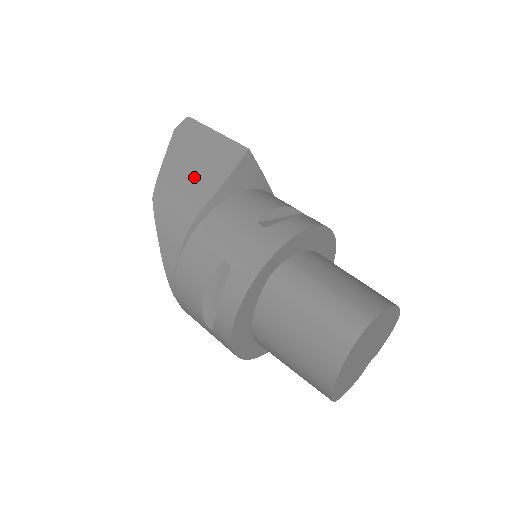
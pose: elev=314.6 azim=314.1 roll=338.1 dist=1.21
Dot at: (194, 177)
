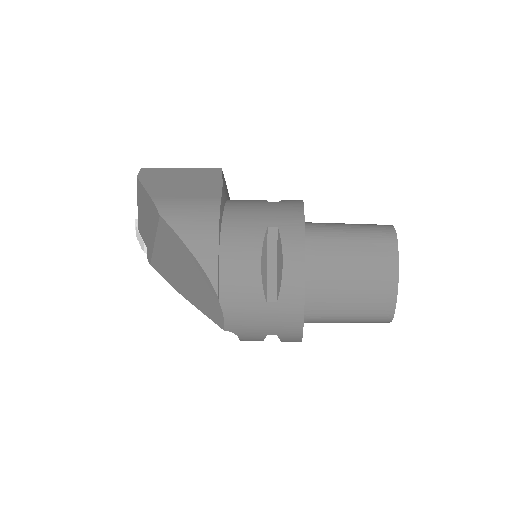
Dot at: (191, 191)
